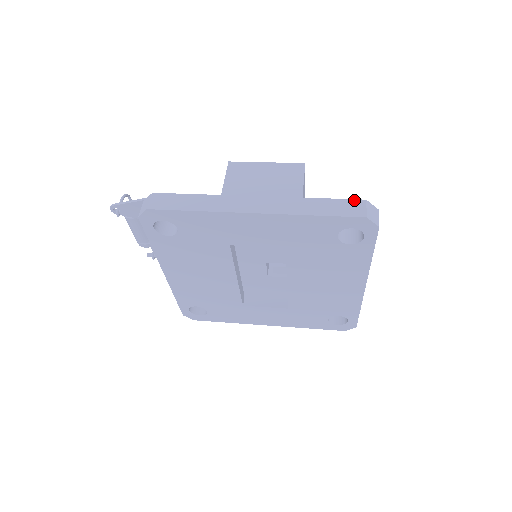
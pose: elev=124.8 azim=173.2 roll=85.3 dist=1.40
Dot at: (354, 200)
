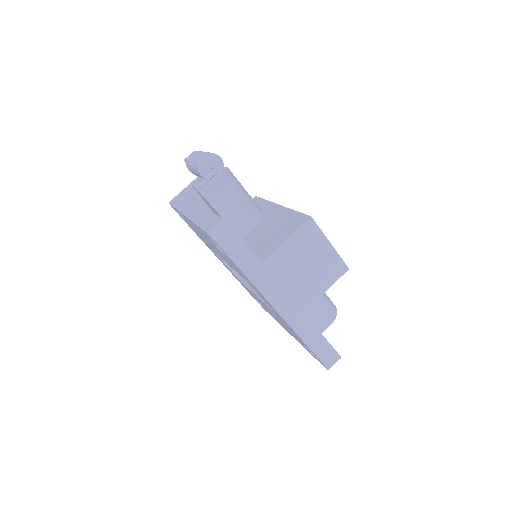
Dot at: (336, 352)
